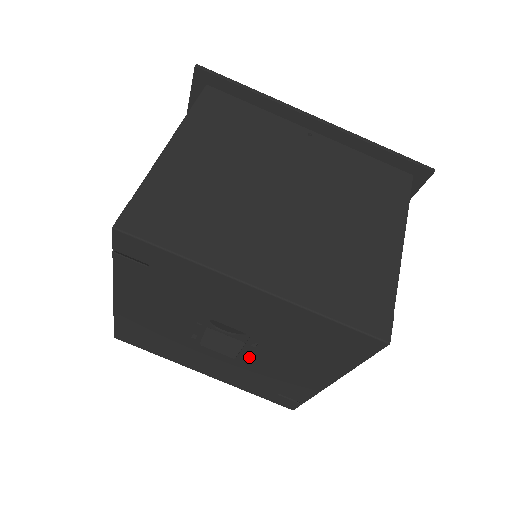
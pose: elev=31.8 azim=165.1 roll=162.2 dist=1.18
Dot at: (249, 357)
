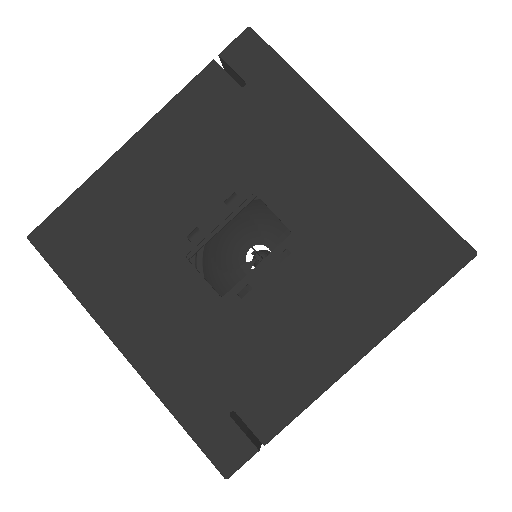
Dot at: (252, 291)
